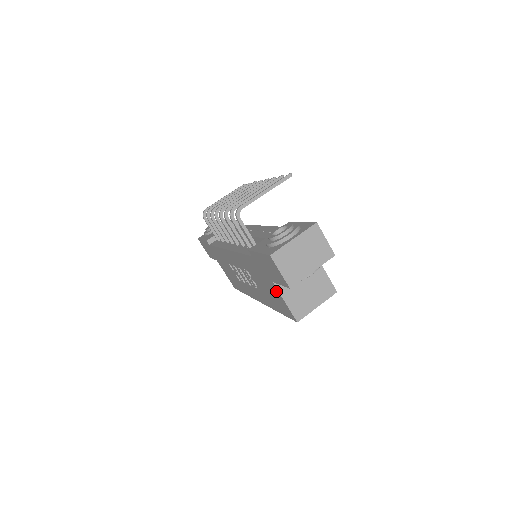
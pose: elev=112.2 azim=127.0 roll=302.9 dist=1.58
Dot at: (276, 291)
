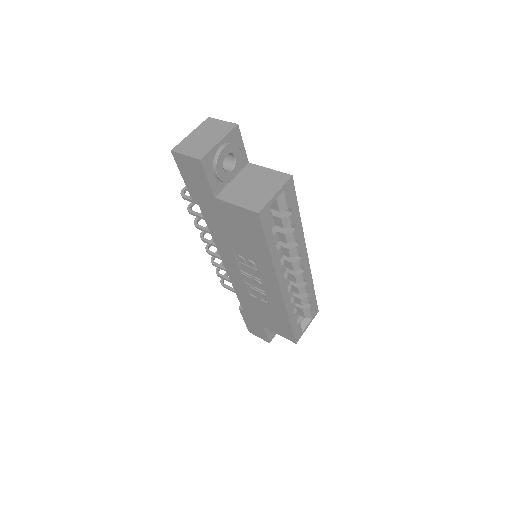
Dot at: (227, 207)
